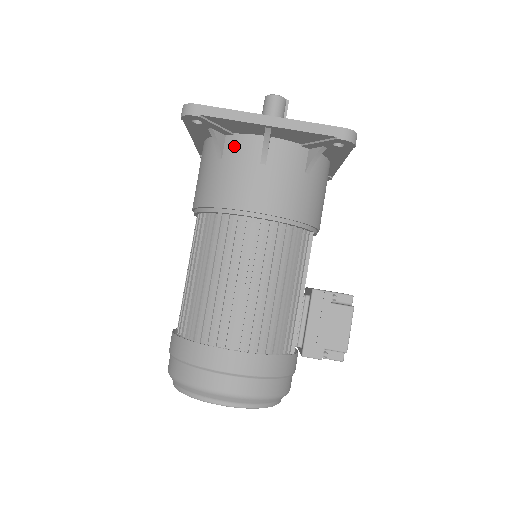
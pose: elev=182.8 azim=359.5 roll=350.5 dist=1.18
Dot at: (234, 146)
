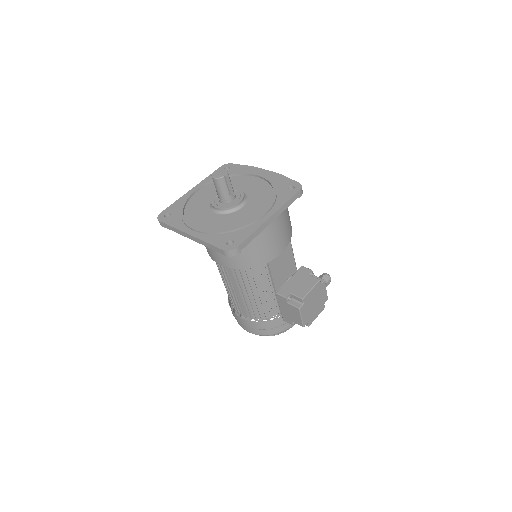
Dot at: occluded
